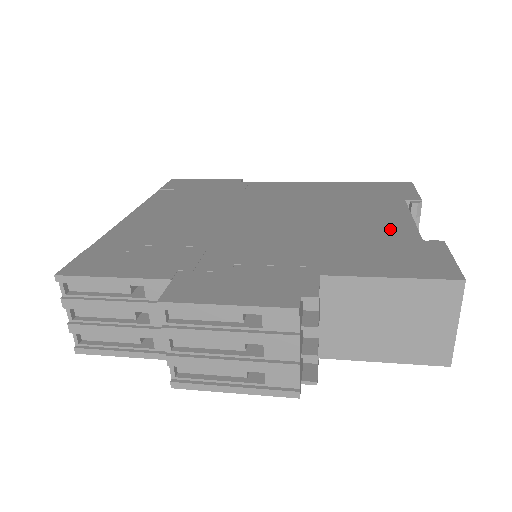
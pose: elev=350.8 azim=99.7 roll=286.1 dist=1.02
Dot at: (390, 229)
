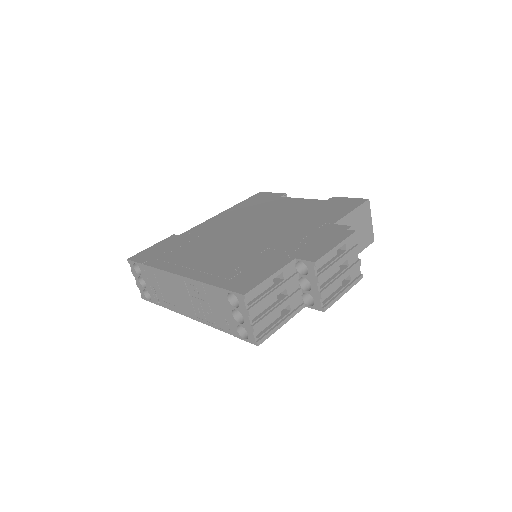
Dot at: (308, 204)
